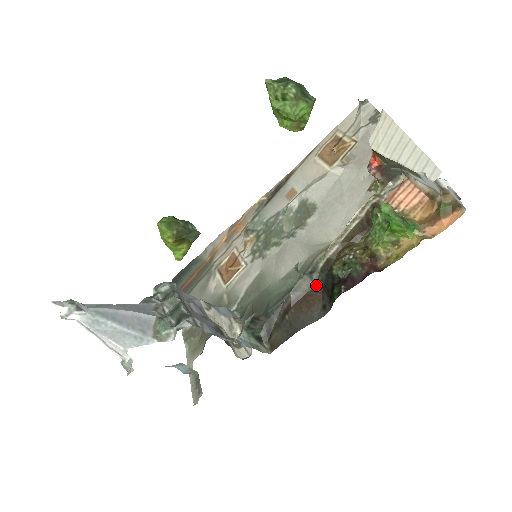
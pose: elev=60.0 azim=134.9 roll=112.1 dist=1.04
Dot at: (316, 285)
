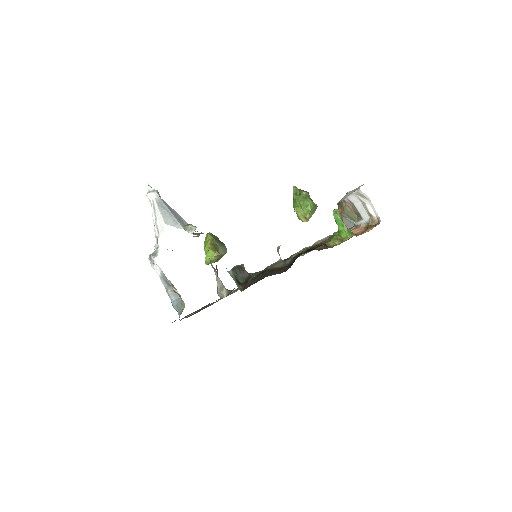
Dot at: (287, 265)
